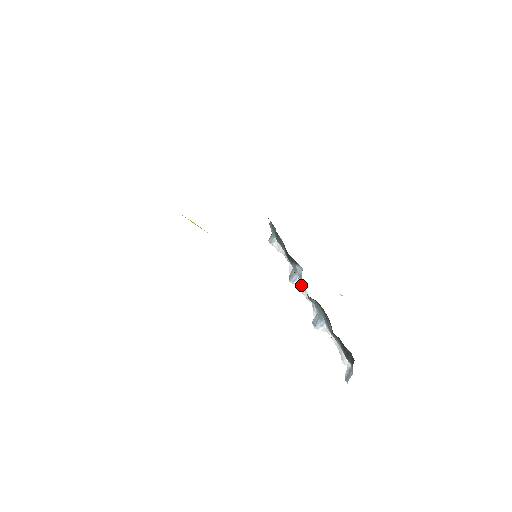
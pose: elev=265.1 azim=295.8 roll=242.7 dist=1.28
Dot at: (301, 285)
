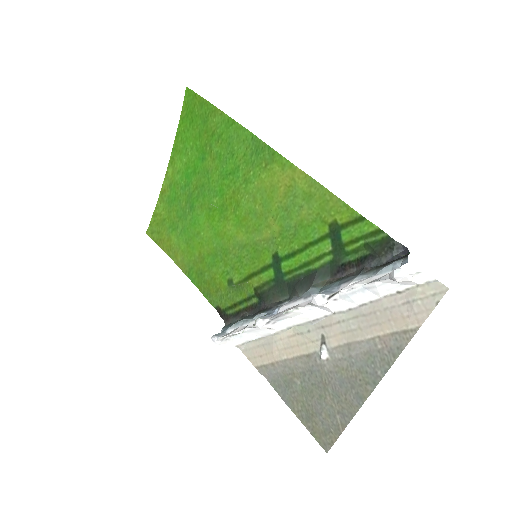
Dot at: (283, 311)
